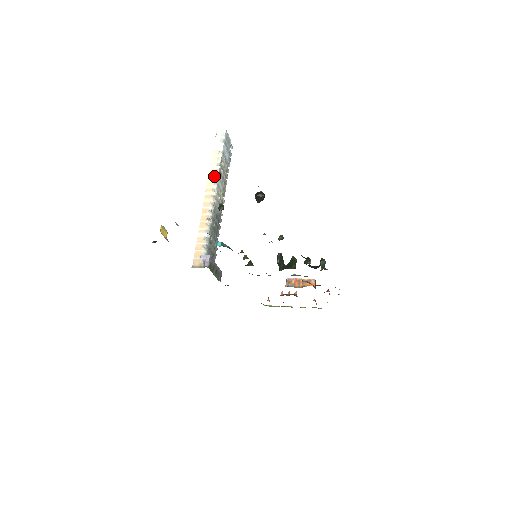
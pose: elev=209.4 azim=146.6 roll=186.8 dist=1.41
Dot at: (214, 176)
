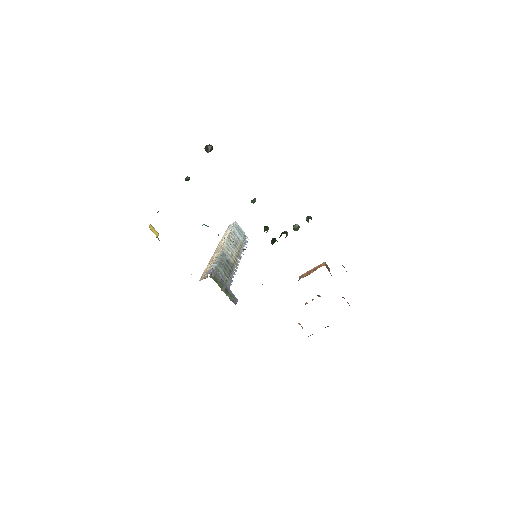
Dot at: occluded
